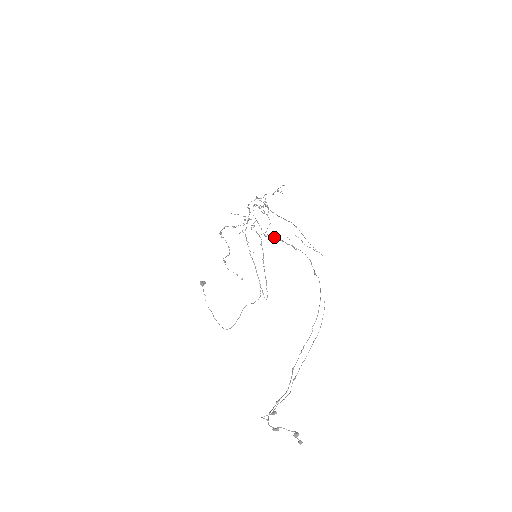
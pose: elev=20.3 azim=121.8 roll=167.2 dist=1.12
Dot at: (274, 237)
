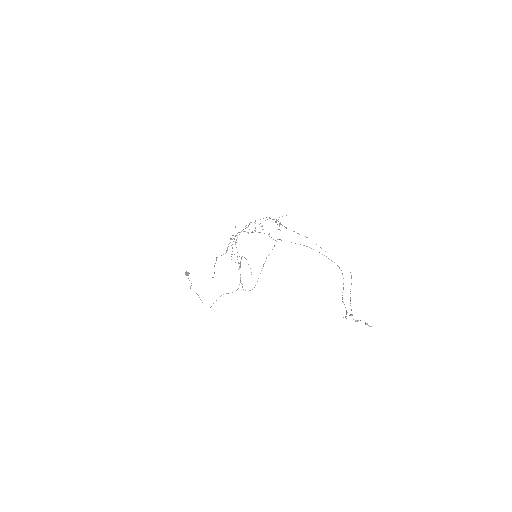
Dot at: occluded
